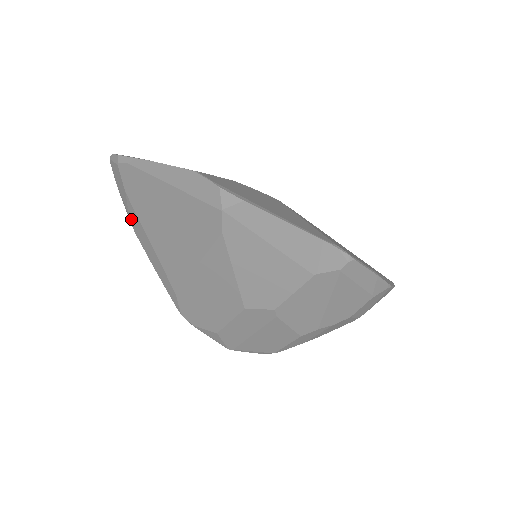
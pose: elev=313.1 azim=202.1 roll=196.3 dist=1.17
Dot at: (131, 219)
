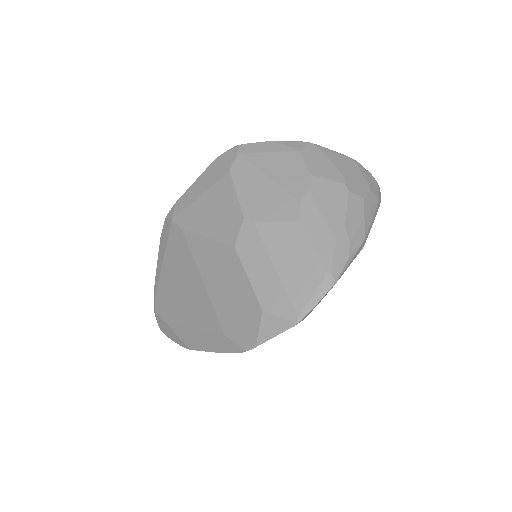
Dot at: (183, 341)
